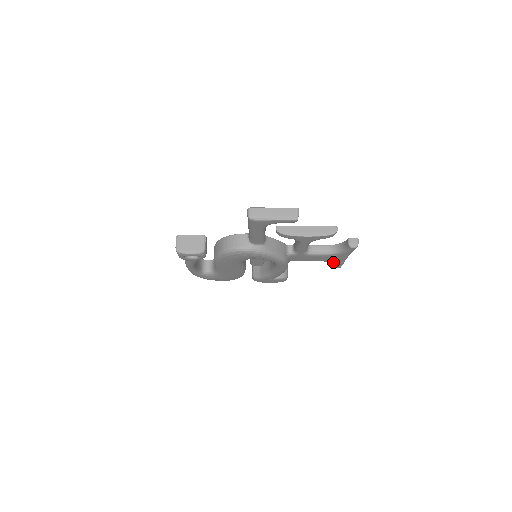
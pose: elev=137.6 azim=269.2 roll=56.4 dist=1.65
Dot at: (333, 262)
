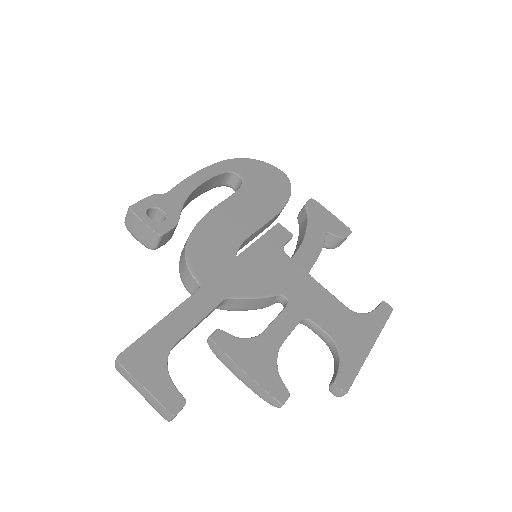
Dot at: occluded
